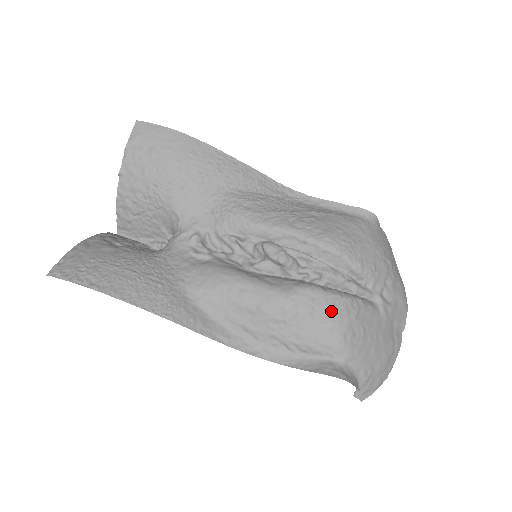
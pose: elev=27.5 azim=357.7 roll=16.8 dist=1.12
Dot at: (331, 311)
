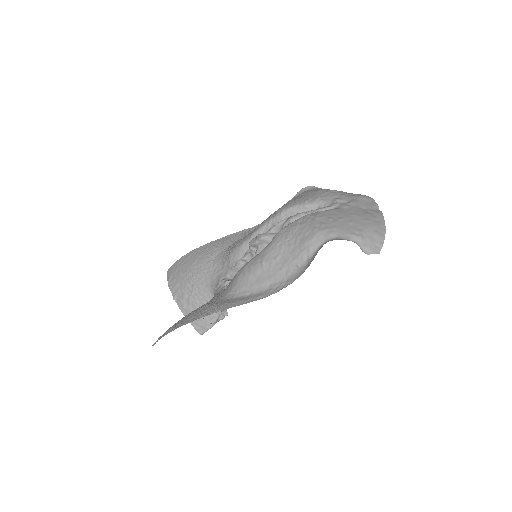
Dot at: (299, 226)
